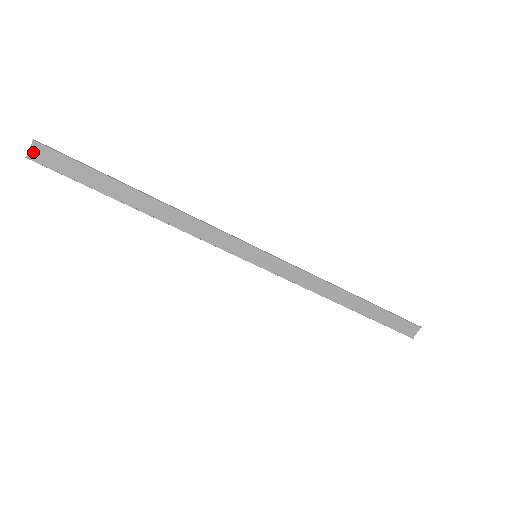
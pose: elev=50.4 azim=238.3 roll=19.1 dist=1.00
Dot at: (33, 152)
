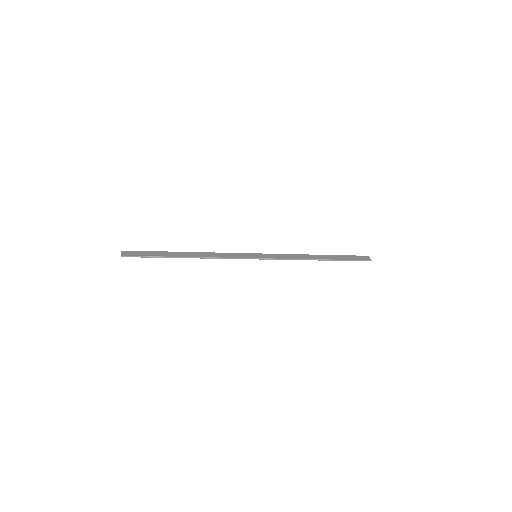
Dot at: (123, 253)
